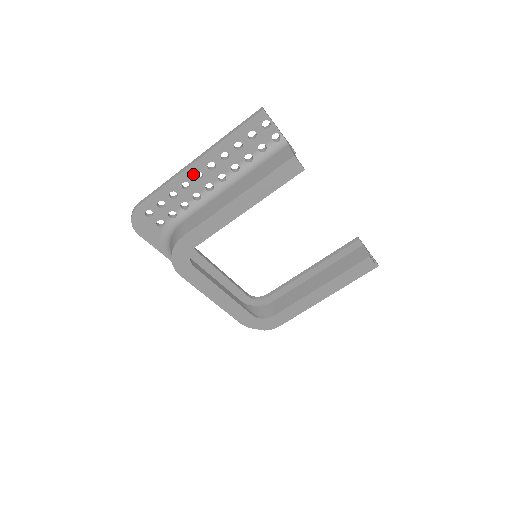
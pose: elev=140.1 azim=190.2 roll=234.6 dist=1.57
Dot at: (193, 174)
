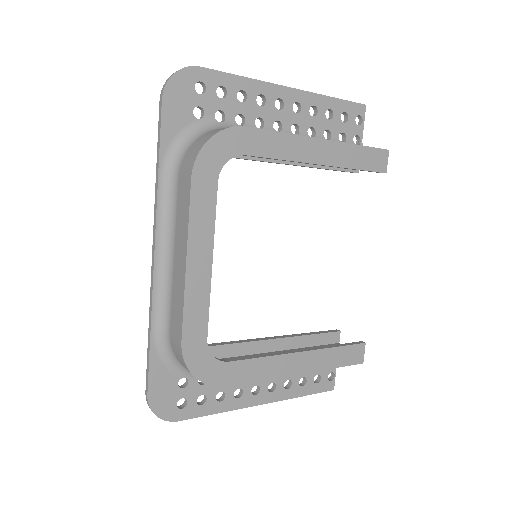
Dot at: (277, 97)
